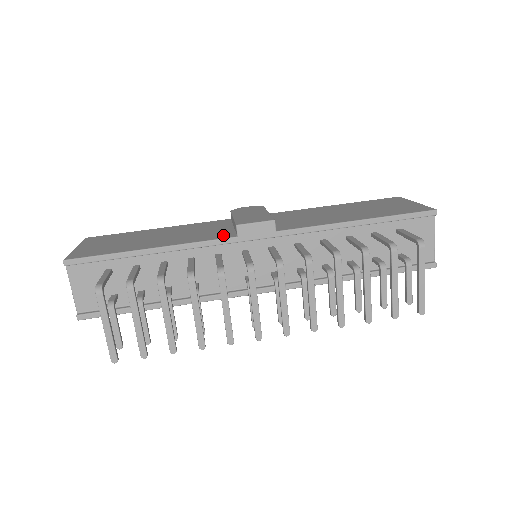
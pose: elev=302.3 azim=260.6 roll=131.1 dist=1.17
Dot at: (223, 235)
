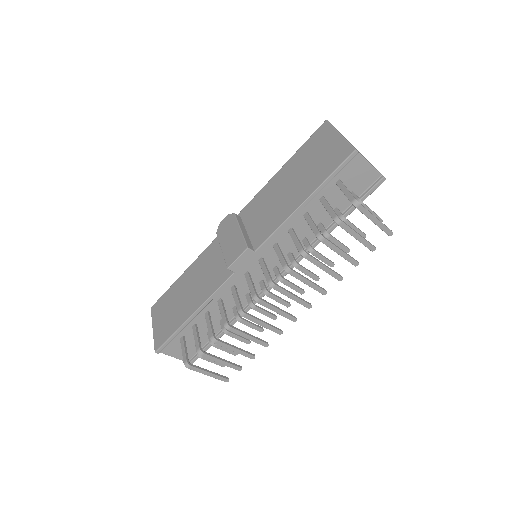
Dot at: (225, 274)
